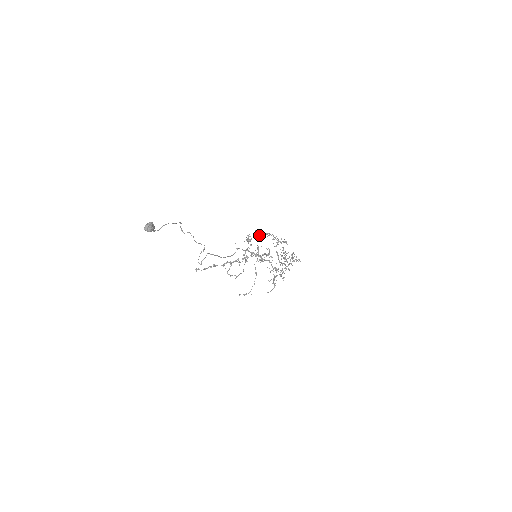
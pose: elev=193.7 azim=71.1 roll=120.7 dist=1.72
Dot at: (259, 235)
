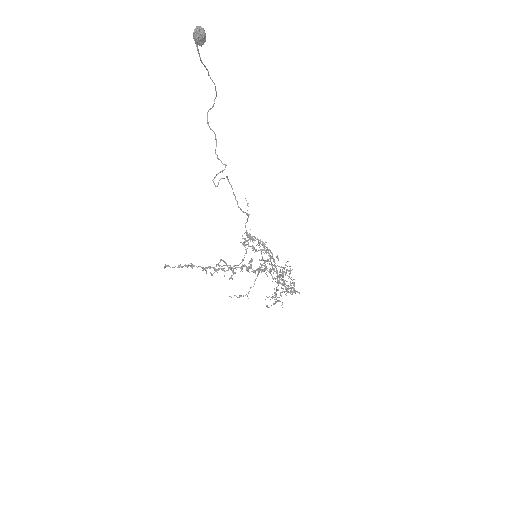
Dot at: occluded
